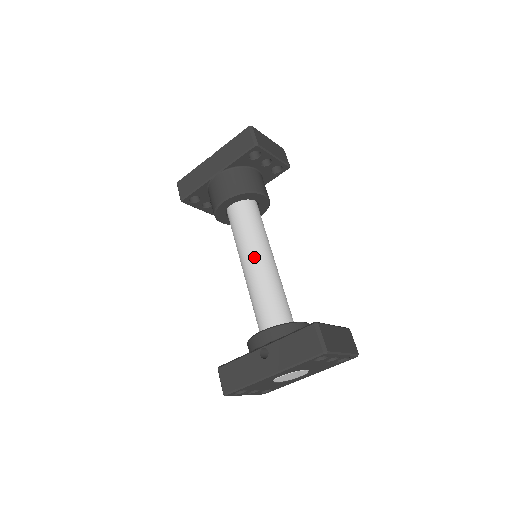
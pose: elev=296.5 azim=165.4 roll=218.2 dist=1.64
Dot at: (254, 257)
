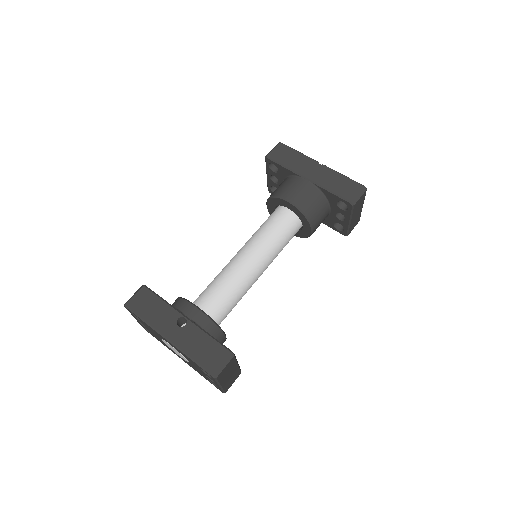
Dot at: (255, 258)
